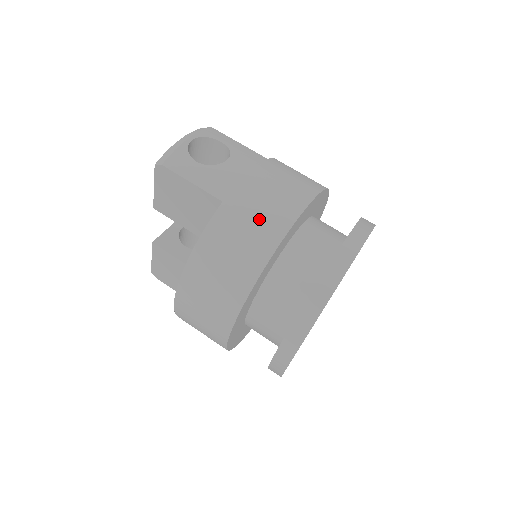
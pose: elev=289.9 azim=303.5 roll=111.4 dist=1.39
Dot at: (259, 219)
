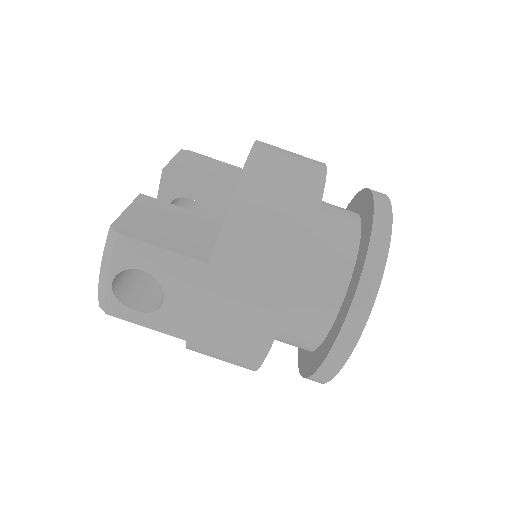
Dot at: (229, 353)
